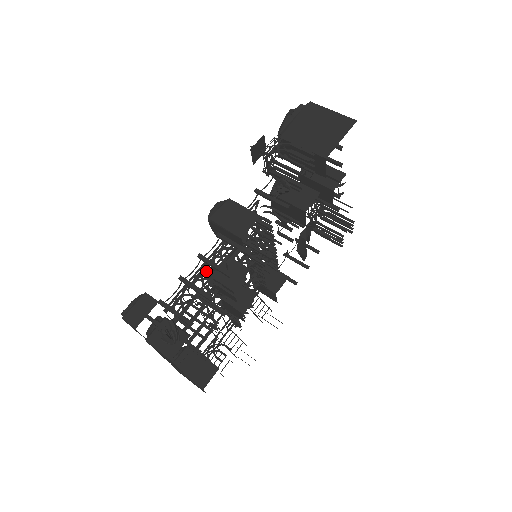
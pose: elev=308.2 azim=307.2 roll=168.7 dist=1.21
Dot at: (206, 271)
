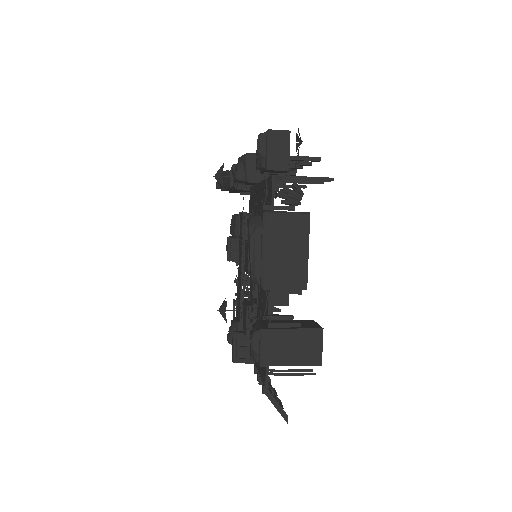
Dot at: occluded
